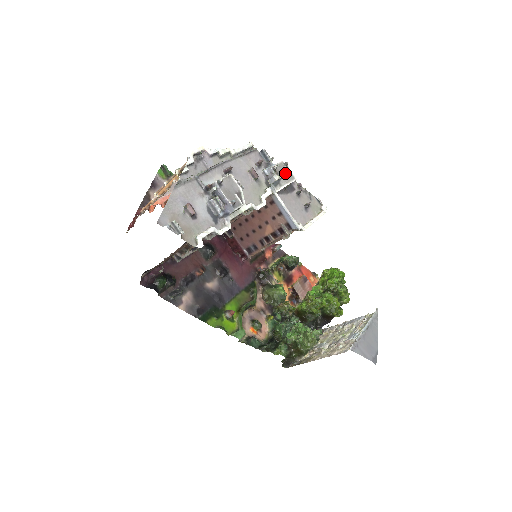
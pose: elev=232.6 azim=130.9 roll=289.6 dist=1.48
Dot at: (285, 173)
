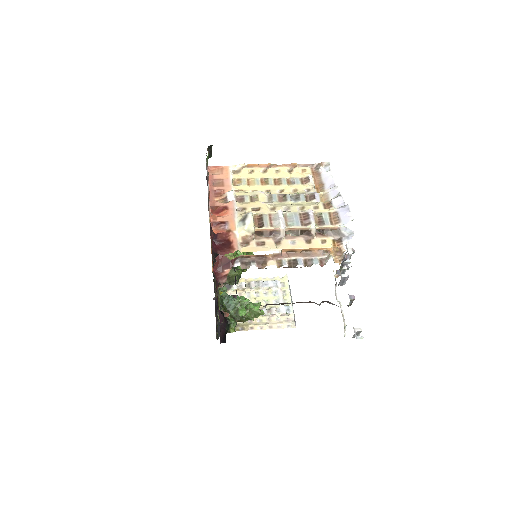
Dot at: occluded
